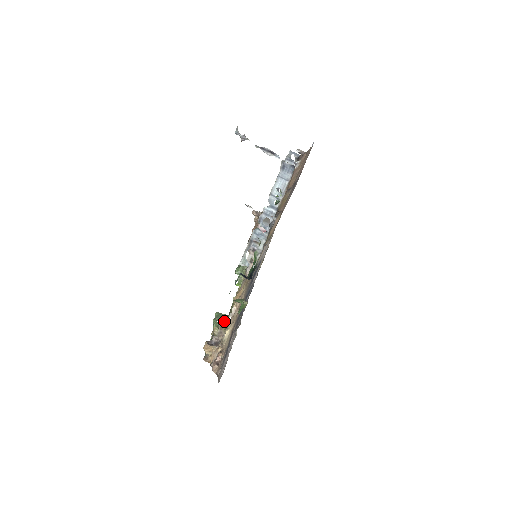
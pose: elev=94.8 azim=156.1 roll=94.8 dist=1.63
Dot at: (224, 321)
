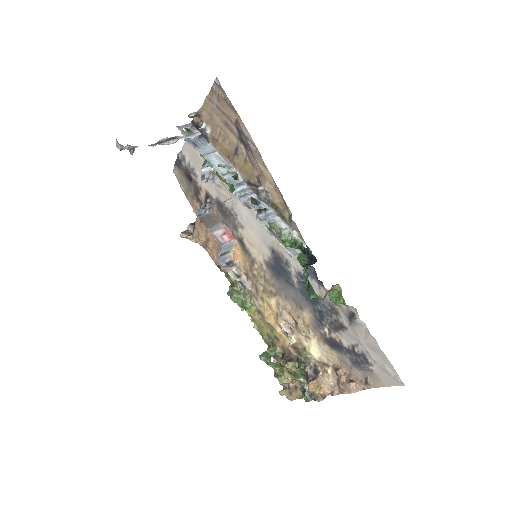
Dot at: (274, 355)
